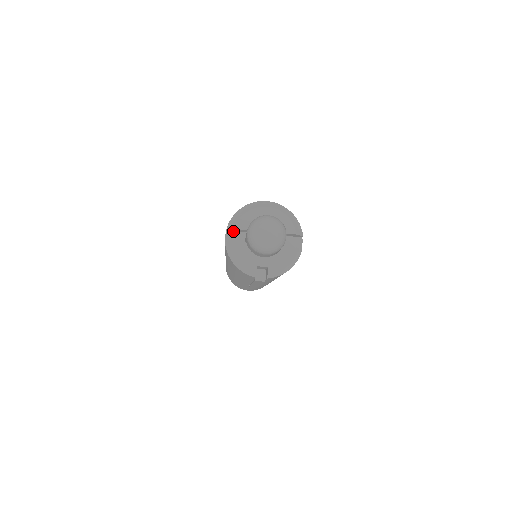
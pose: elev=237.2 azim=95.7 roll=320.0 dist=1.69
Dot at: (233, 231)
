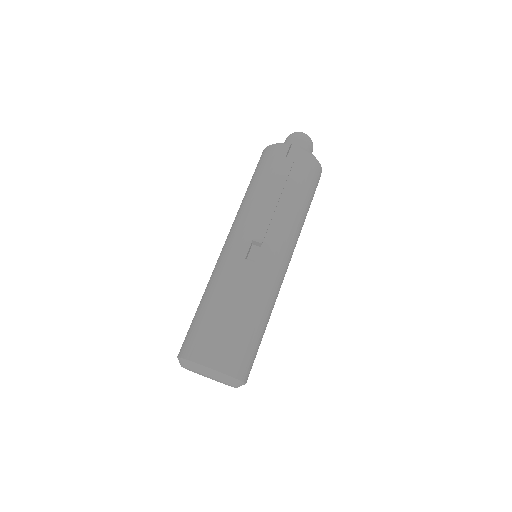
Dot at: occluded
